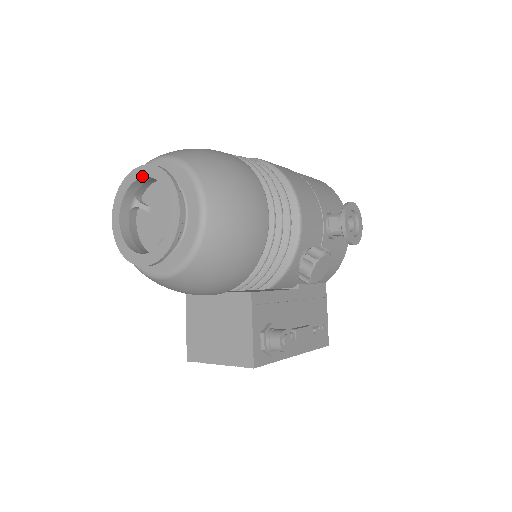
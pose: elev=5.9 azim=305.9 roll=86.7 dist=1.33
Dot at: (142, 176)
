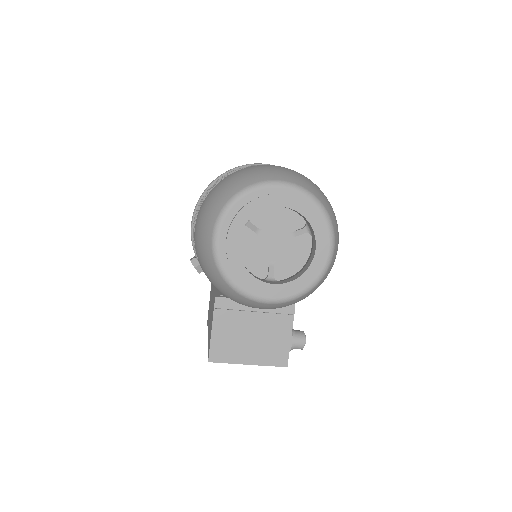
Dot at: (282, 205)
